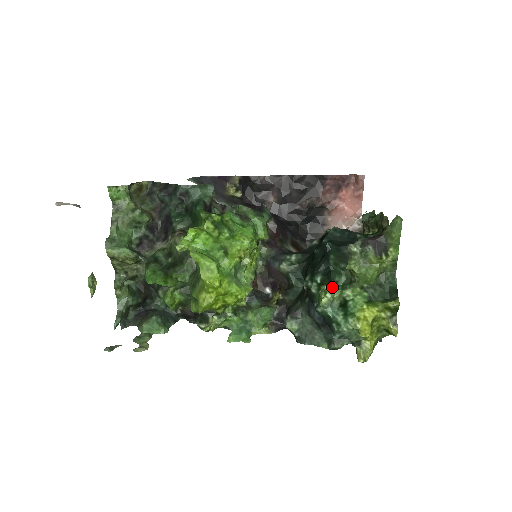
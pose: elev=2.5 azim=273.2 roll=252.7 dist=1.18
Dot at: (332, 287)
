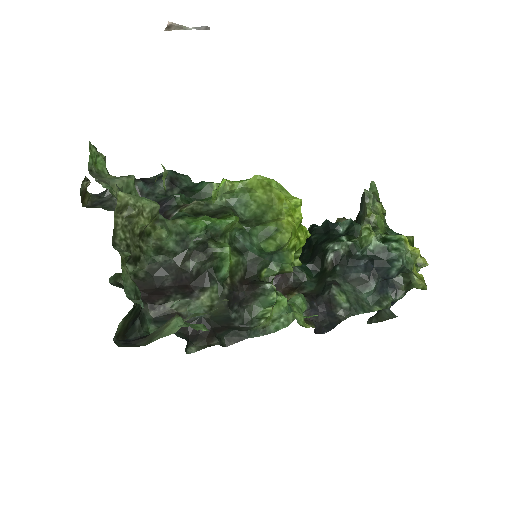
Dot at: (370, 225)
